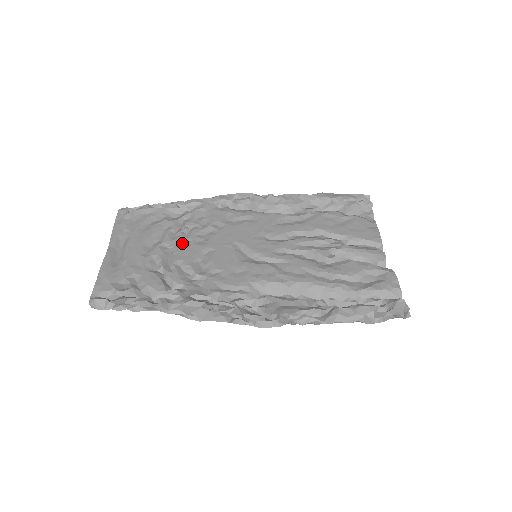
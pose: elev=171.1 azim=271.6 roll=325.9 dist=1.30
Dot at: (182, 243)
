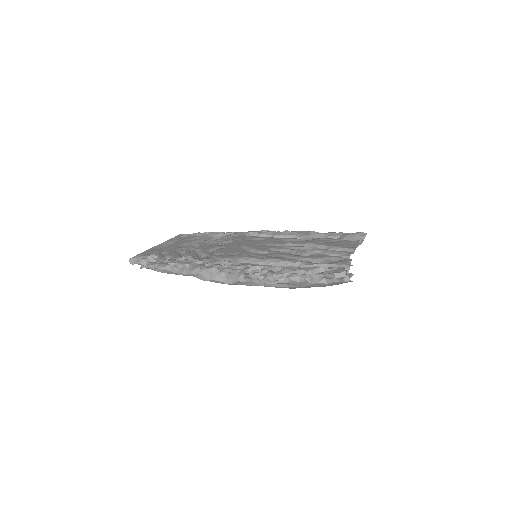
Dot at: (207, 245)
